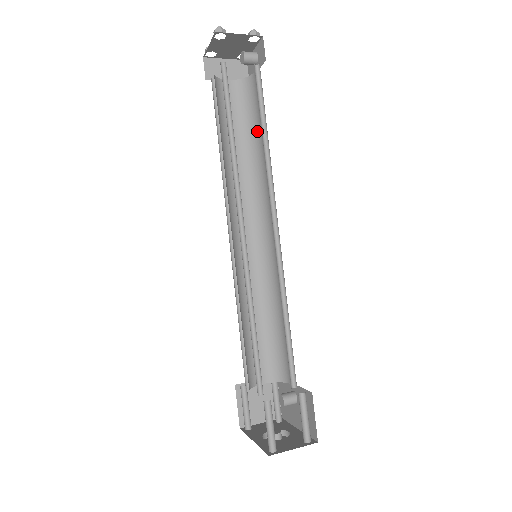
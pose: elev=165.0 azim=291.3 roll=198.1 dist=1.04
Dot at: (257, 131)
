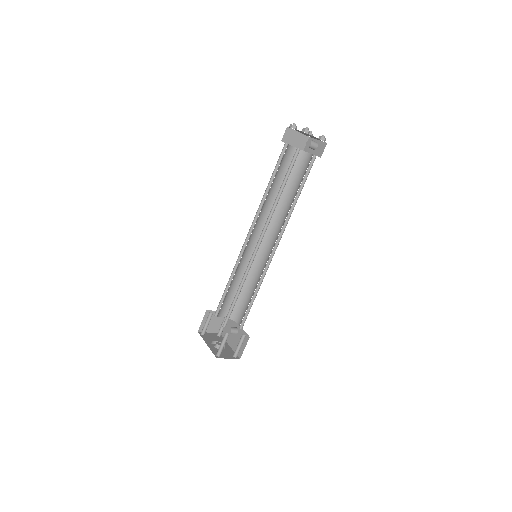
Dot at: (293, 186)
